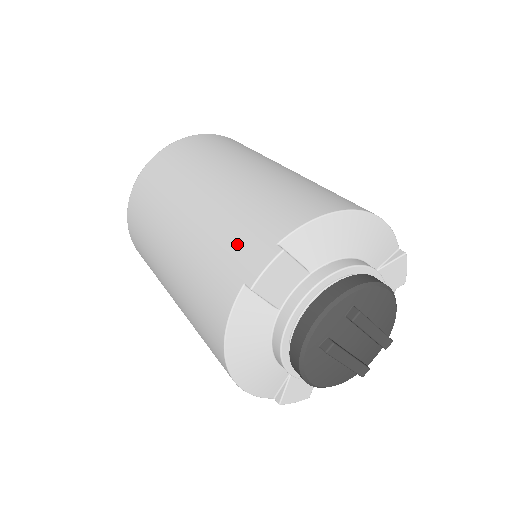
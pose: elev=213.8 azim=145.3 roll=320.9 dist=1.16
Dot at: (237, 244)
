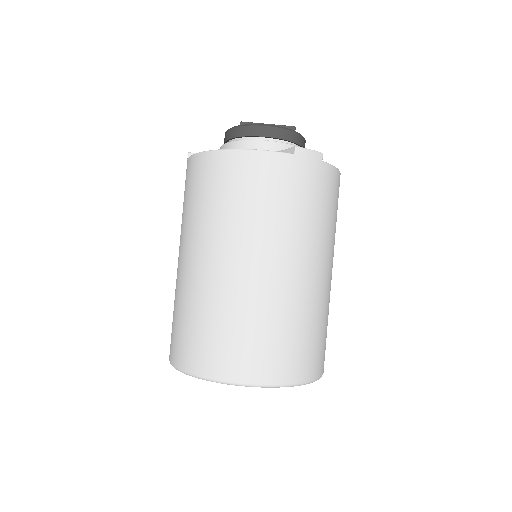
Dot at: occluded
